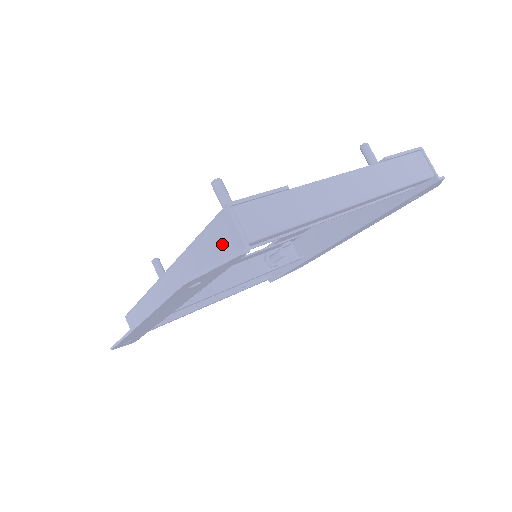
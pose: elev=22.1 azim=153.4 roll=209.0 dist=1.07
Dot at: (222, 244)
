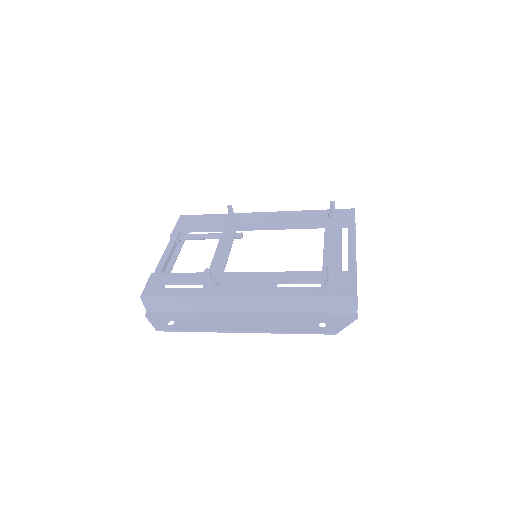
Dot at: (339, 307)
